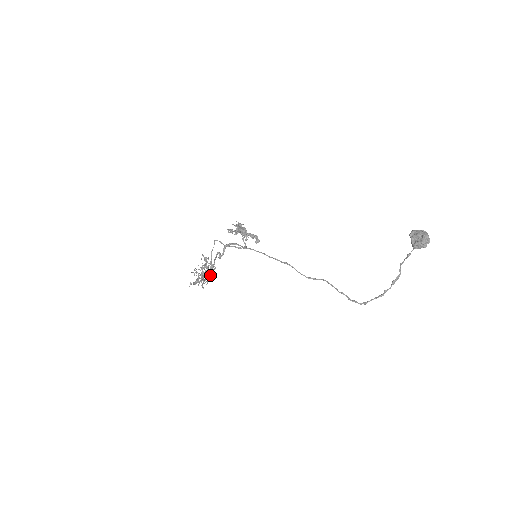
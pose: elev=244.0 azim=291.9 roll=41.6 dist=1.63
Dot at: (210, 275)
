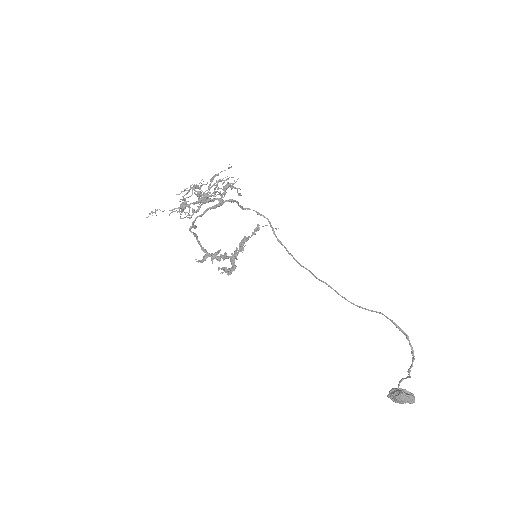
Dot at: (184, 209)
